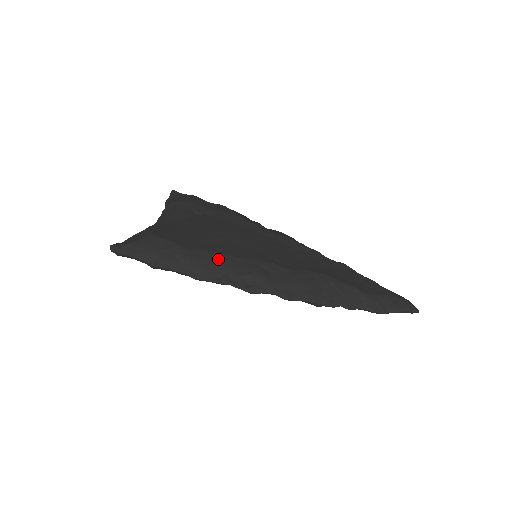
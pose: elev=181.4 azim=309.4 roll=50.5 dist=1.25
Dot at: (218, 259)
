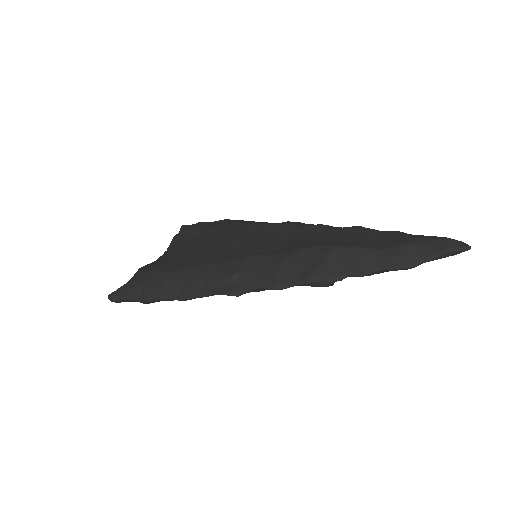
Dot at: (198, 272)
